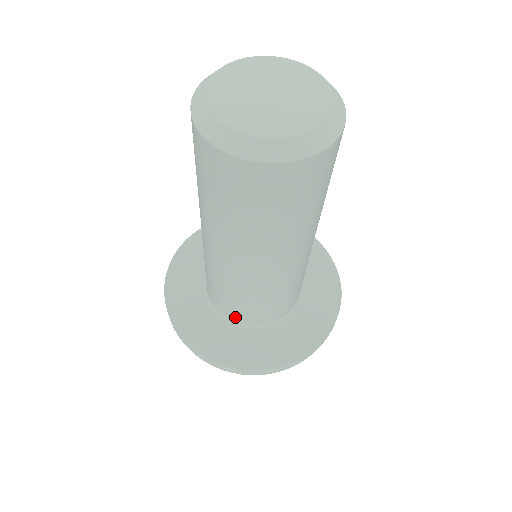
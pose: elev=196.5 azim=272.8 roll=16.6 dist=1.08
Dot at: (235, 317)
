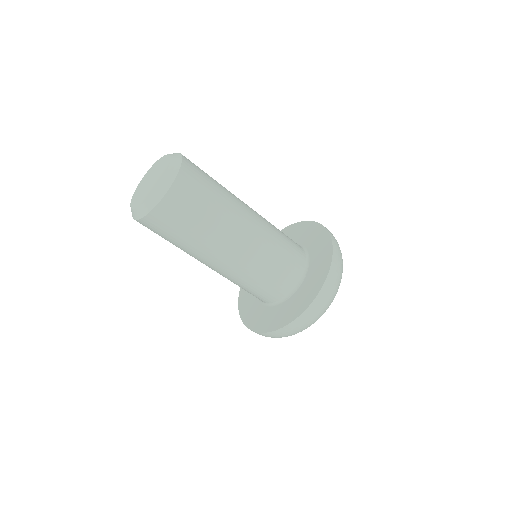
Dot at: (263, 300)
